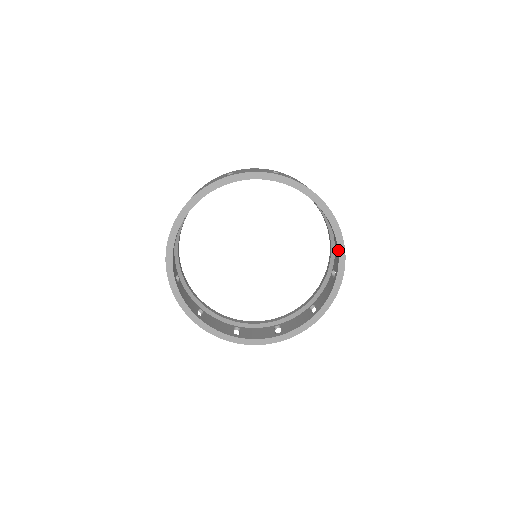
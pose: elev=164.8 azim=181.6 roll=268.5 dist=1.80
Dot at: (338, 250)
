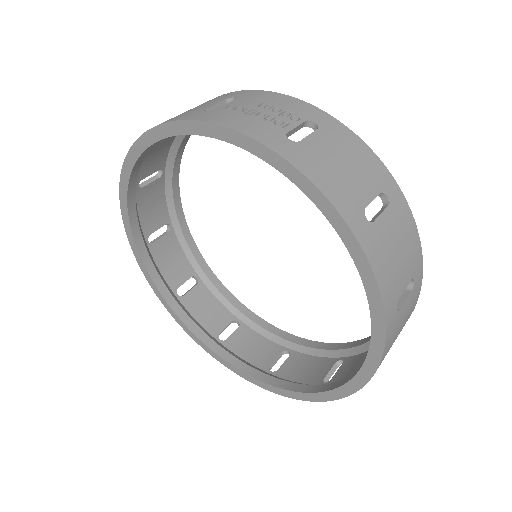
Dot at: (353, 260)
